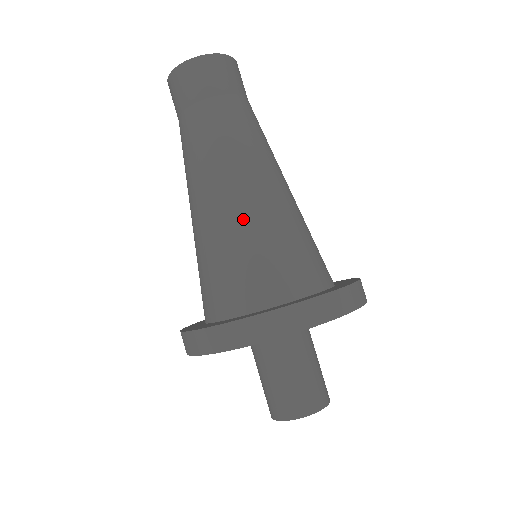
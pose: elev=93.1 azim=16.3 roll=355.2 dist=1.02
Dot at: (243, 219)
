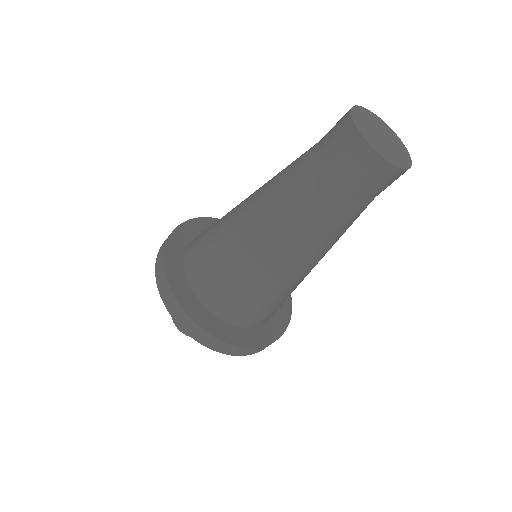
Dot at: (284, 283)
